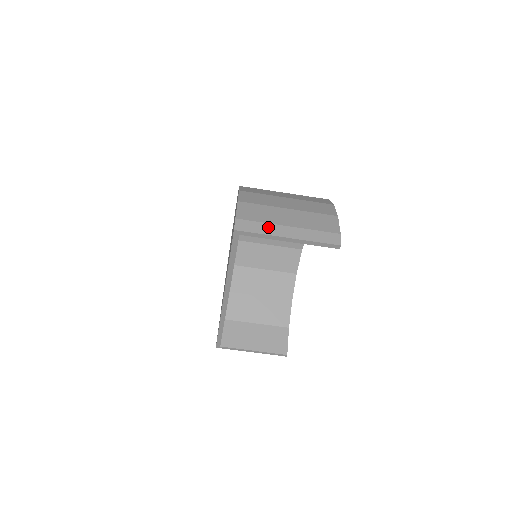
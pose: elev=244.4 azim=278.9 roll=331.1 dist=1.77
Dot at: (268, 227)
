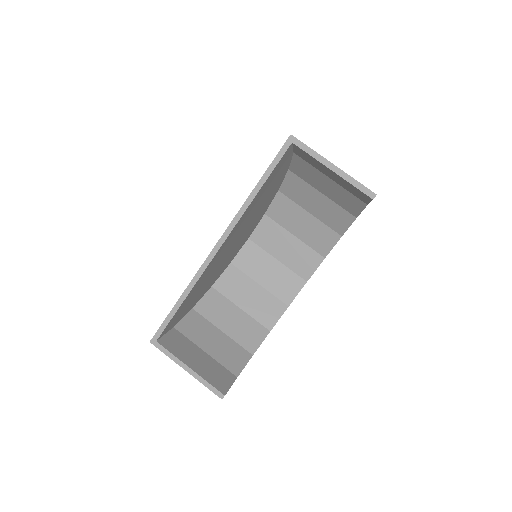
Dot at: occluded
